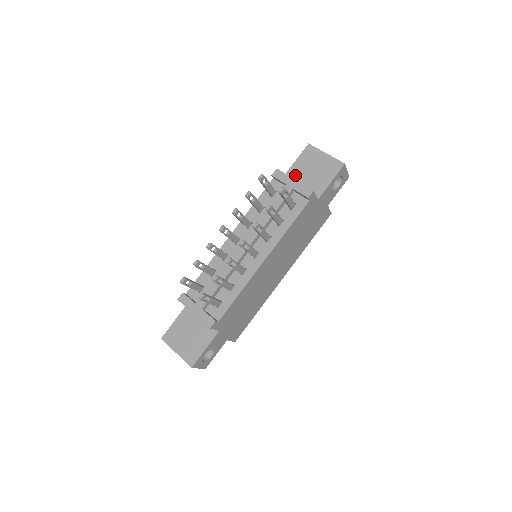
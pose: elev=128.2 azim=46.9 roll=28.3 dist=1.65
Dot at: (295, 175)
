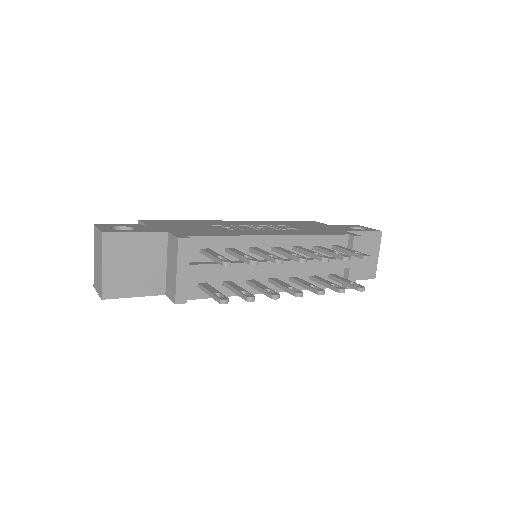
Dot at: occluded
